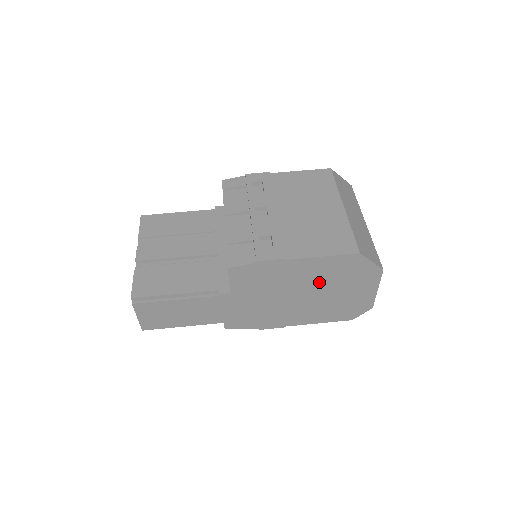
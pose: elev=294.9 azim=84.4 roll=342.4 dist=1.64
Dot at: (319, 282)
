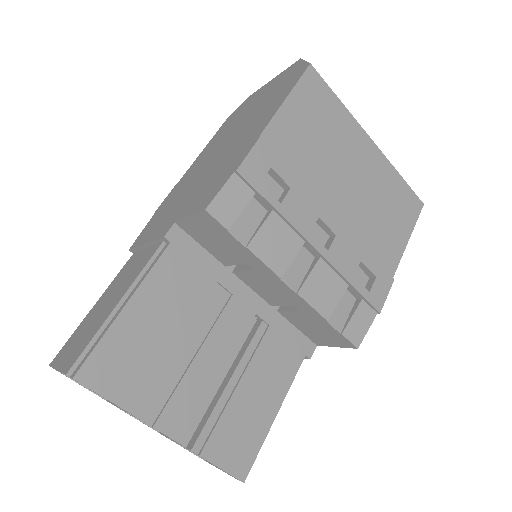
Dot at: occluded
